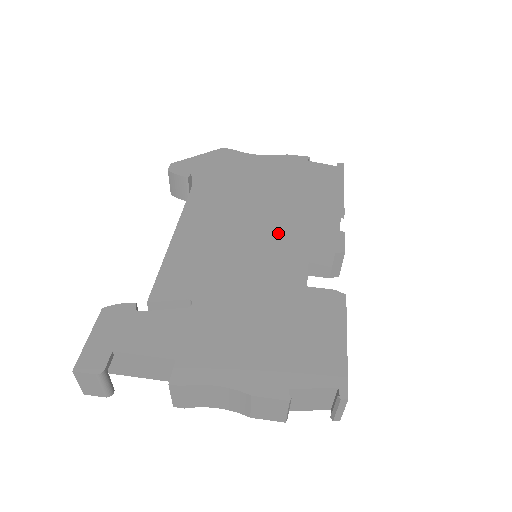
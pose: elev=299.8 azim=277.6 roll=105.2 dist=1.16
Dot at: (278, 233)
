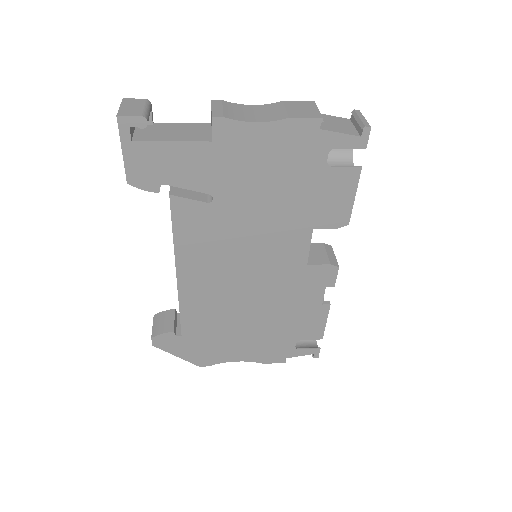
Dot at: occluded
